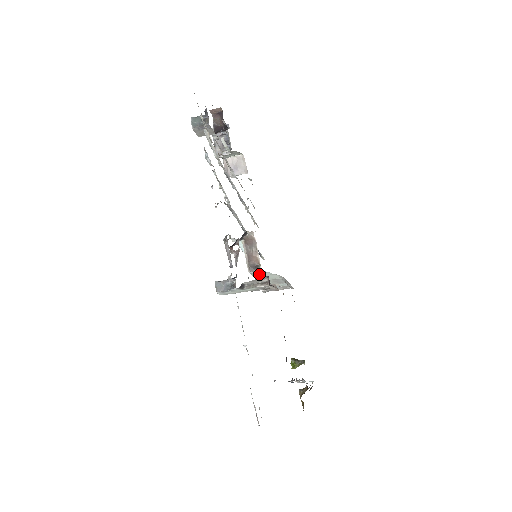
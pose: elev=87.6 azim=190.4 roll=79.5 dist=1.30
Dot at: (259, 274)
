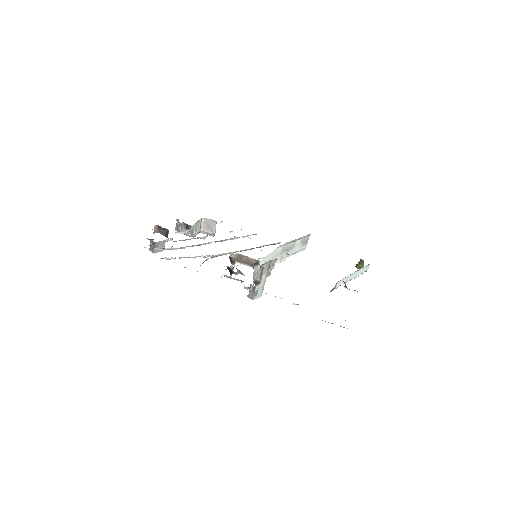
Dot at: occluded
